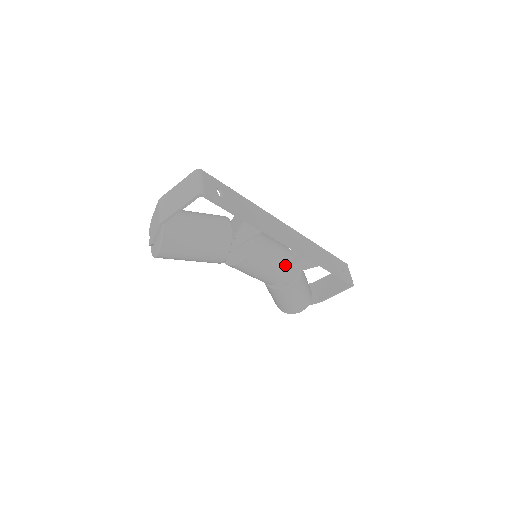
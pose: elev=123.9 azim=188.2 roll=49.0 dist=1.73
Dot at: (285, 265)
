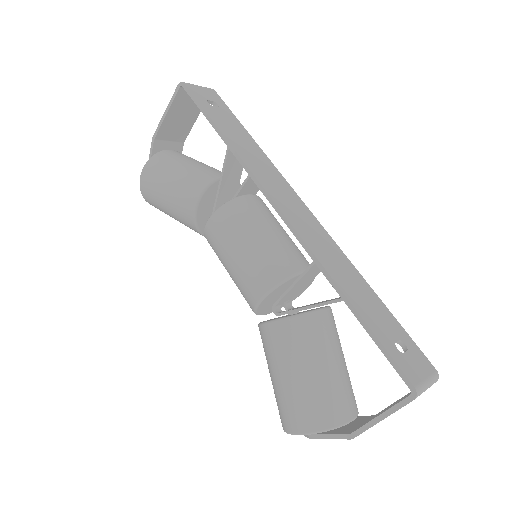
Dot at: (277, 265)
